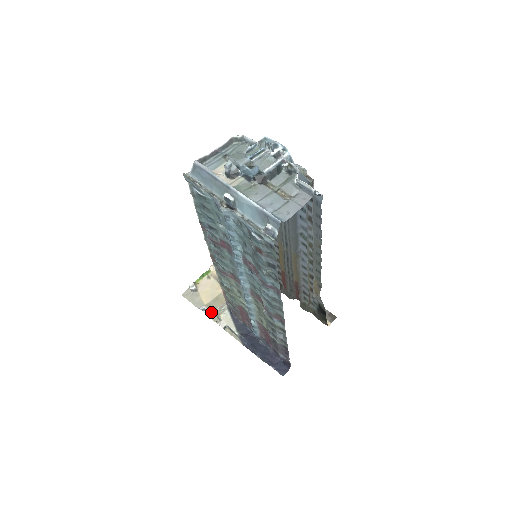
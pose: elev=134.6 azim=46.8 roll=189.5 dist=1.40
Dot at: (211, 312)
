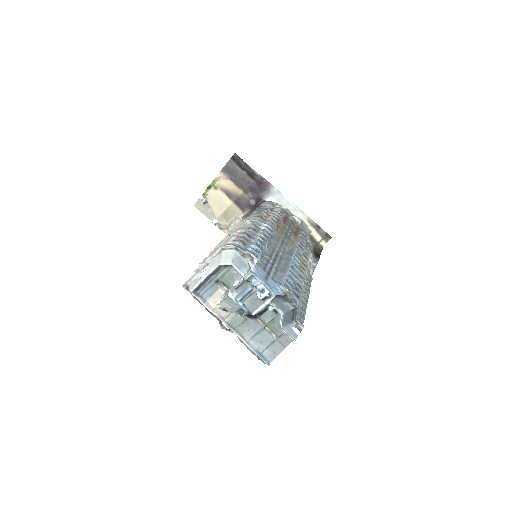
Dot at: (223, 226)
